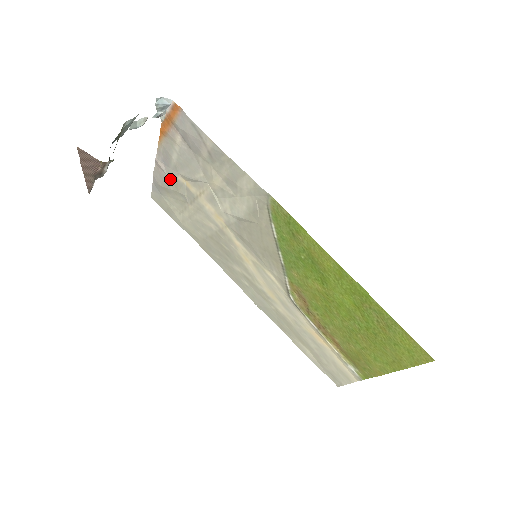
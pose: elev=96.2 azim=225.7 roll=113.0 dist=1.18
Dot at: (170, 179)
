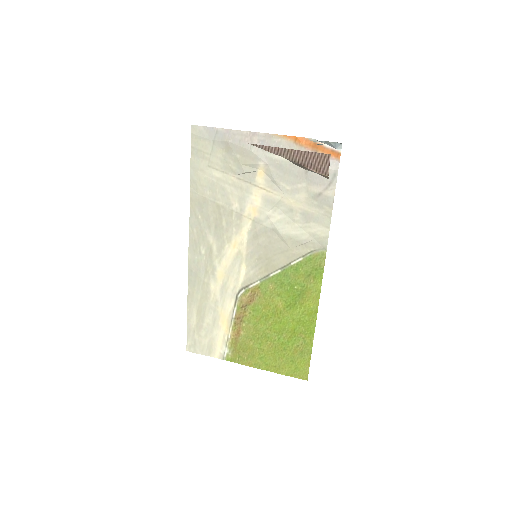
Dot at: (249, 153)
